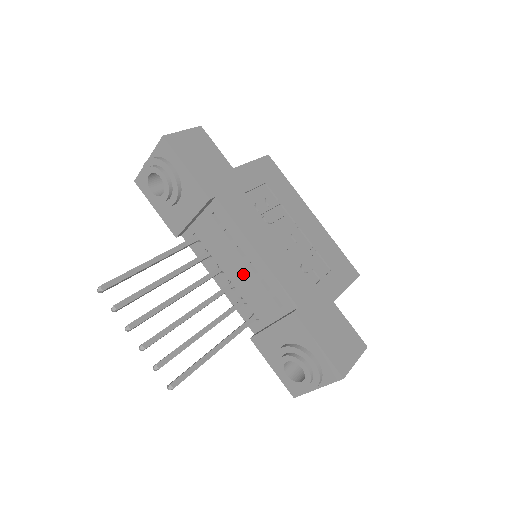
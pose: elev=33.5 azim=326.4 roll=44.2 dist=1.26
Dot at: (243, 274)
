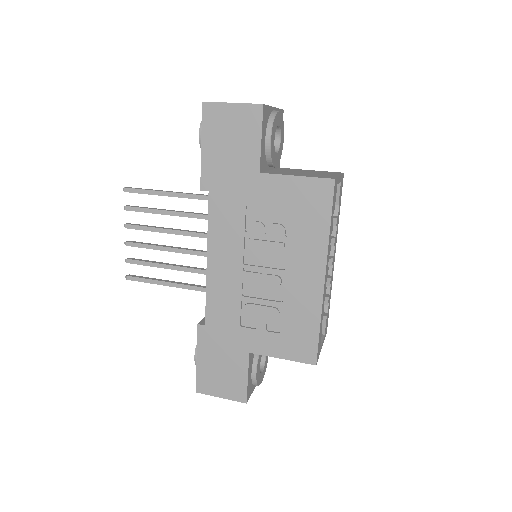
Dot at: occluded
